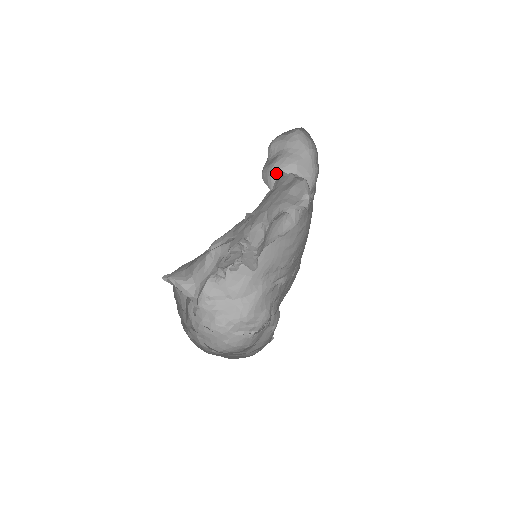
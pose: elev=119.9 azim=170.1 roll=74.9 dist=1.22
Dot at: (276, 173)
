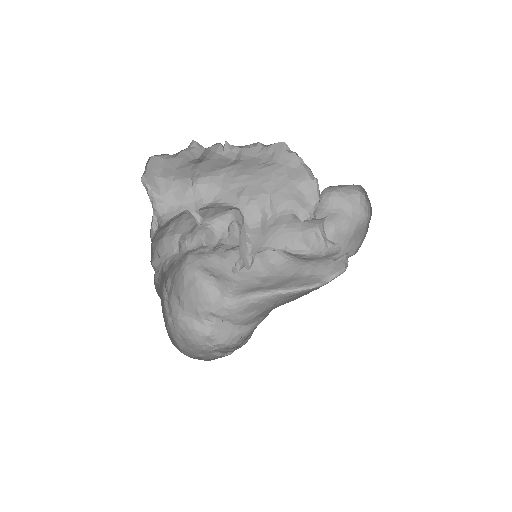
Dot at: (332, 234)
